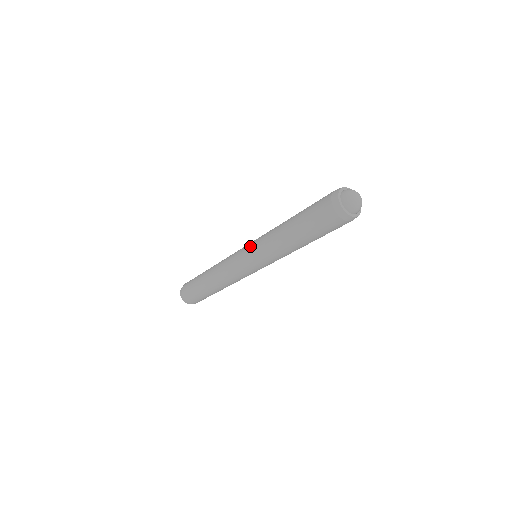
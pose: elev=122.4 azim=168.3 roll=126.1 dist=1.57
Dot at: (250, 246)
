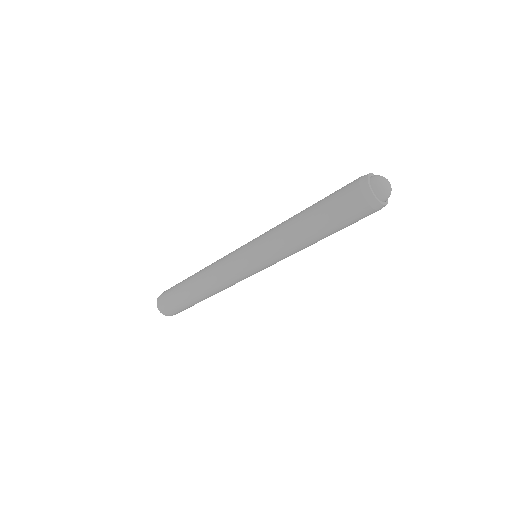
Dot at: (252, 242)
